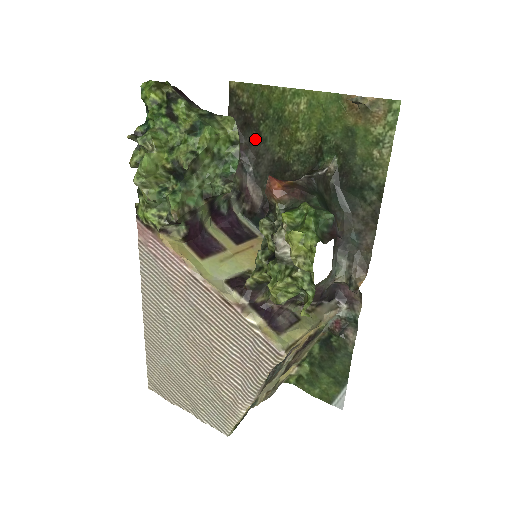
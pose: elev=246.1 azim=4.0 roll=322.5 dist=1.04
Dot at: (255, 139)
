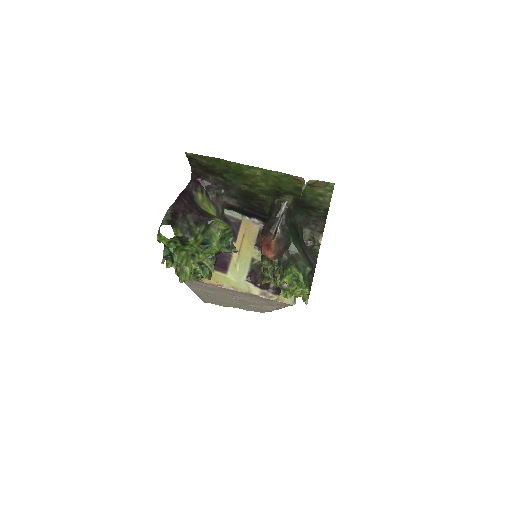
Dot at: (220, 178)
